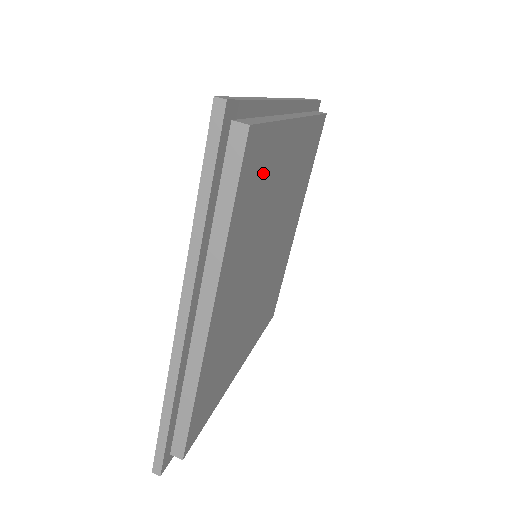
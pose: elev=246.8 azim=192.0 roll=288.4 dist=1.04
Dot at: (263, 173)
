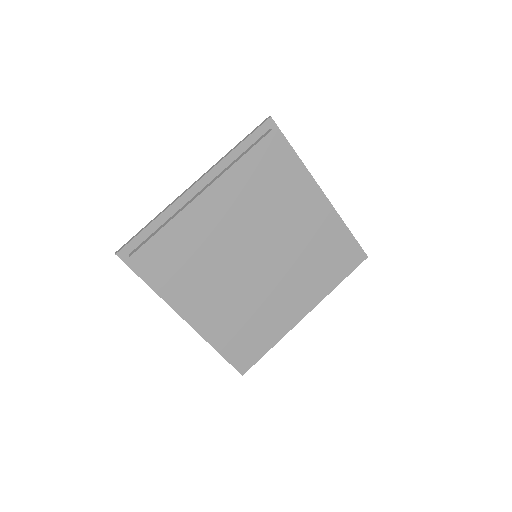
Dot at: (276, 175)
